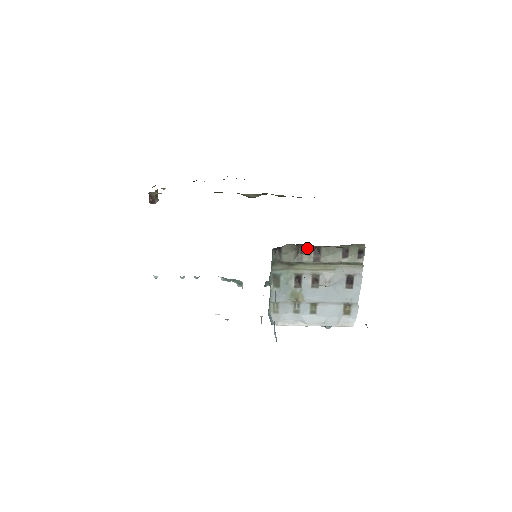
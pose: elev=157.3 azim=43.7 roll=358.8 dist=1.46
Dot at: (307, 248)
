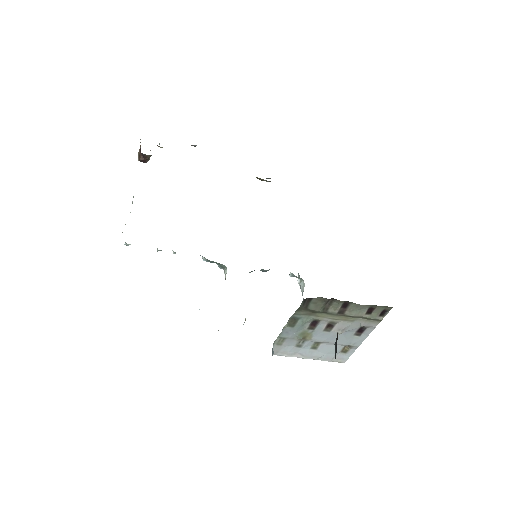
Dot at: (338, 302)
